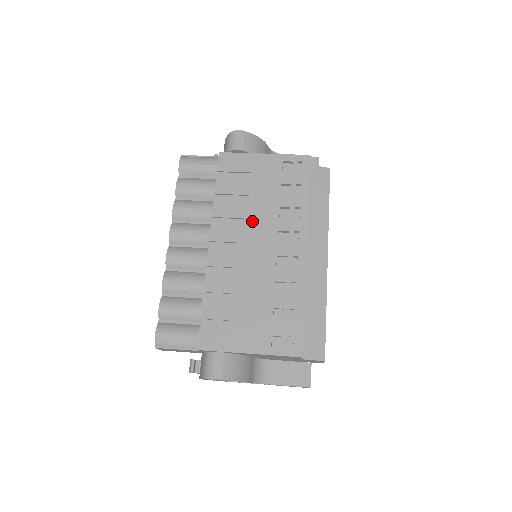
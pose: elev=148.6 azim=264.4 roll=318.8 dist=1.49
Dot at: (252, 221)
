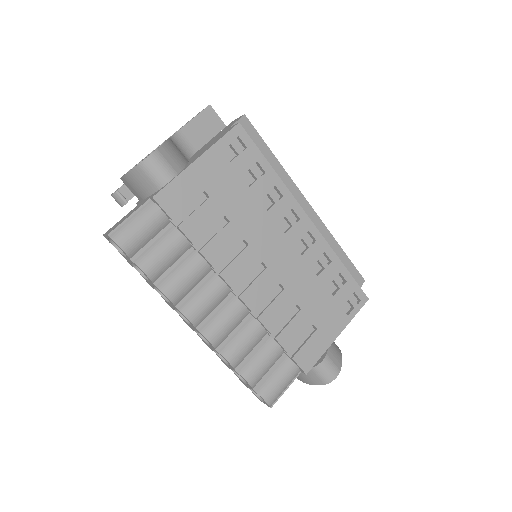
Dot at: (250, 237)
